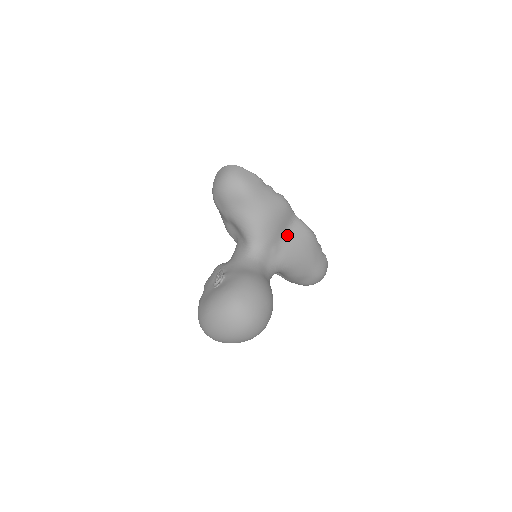
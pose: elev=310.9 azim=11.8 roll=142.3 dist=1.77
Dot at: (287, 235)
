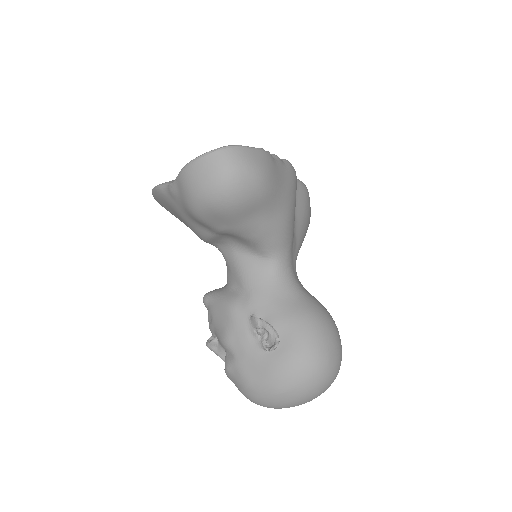
Dot at: (295, 212)
